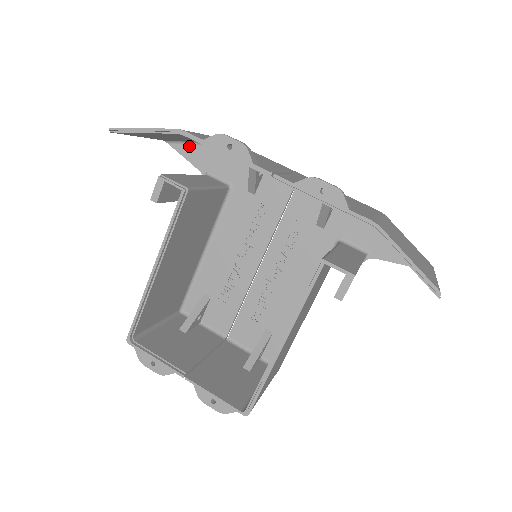
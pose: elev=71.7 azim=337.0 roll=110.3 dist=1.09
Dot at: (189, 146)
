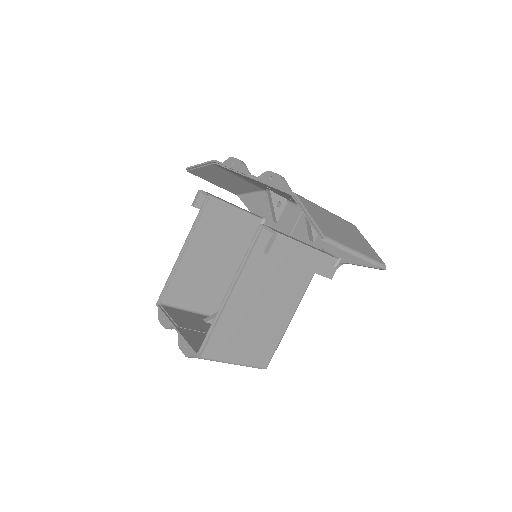
Dot at: (249, 196)
